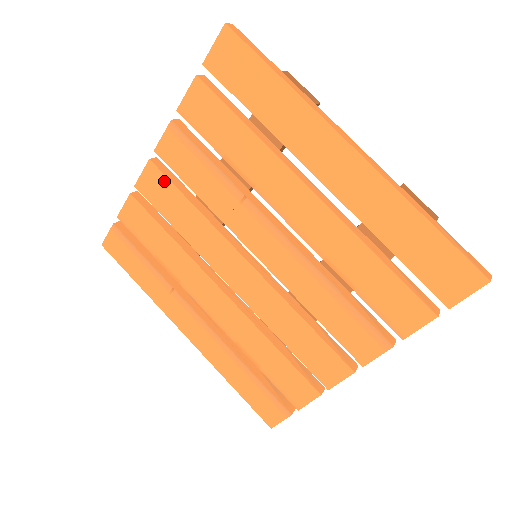
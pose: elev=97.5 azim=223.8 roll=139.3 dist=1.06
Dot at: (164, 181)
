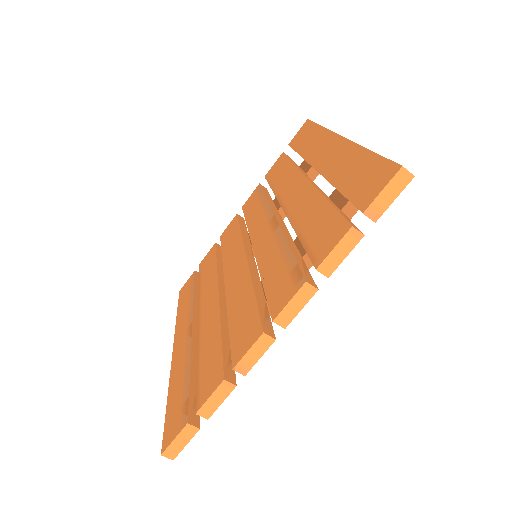
Dot at: (236, 223)
